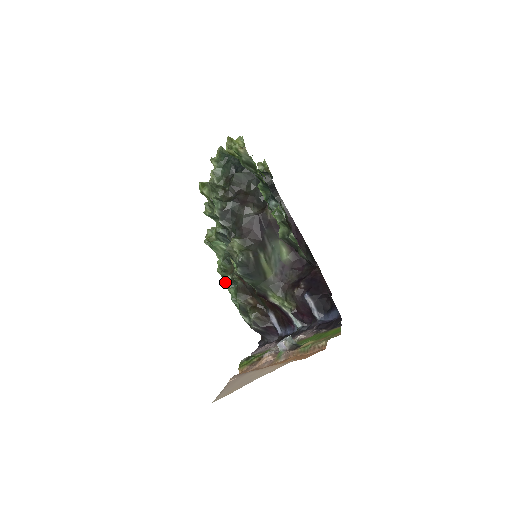
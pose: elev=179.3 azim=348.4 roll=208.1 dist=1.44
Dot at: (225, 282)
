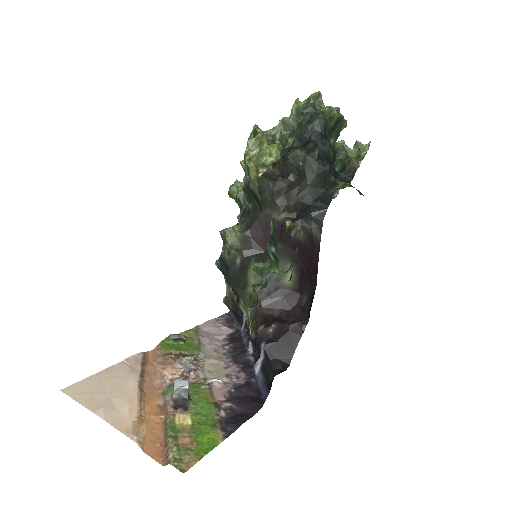
Dot at: occluded
